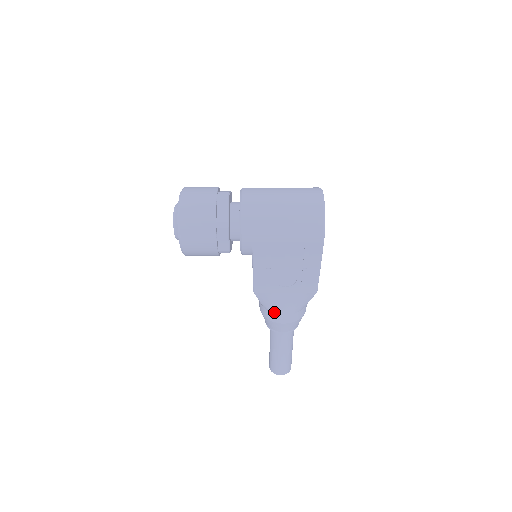
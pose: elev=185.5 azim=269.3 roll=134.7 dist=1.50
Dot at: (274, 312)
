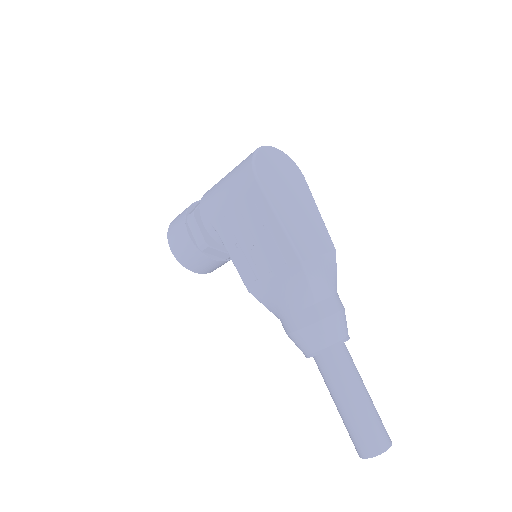
Dot at: (281, 316)
